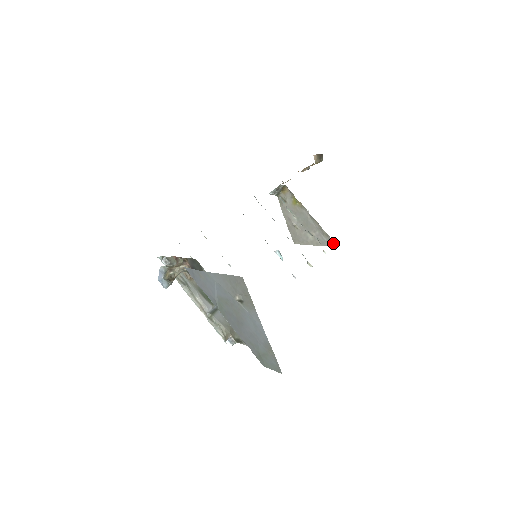
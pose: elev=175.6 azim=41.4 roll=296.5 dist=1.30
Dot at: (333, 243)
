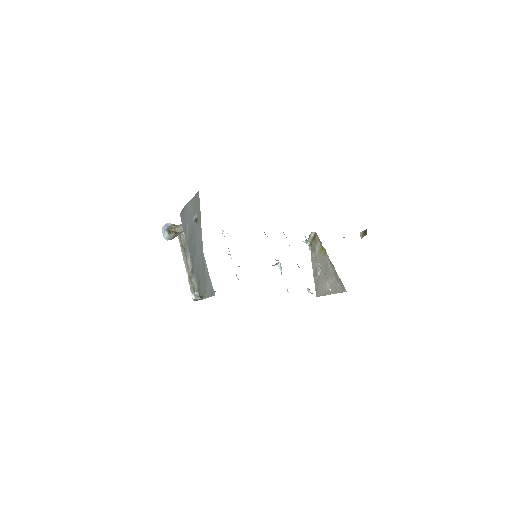
Dot at: (343, 288)
